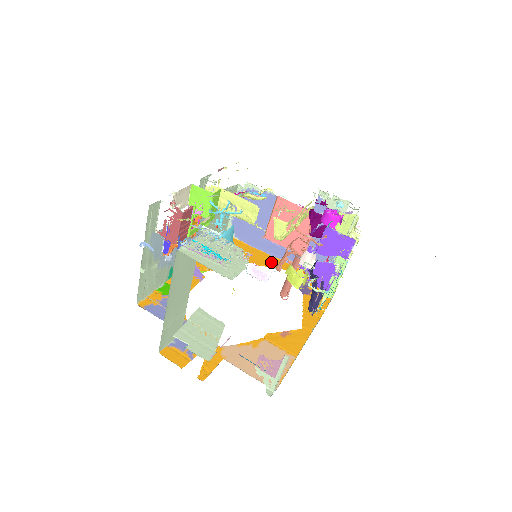
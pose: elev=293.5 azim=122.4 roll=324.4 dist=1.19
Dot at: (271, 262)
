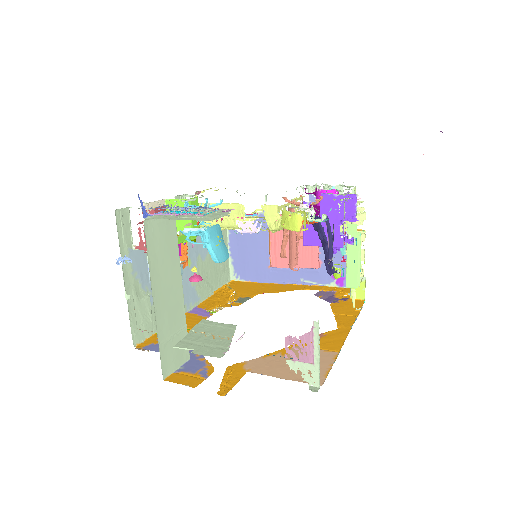
Dot at: (285, 288)
